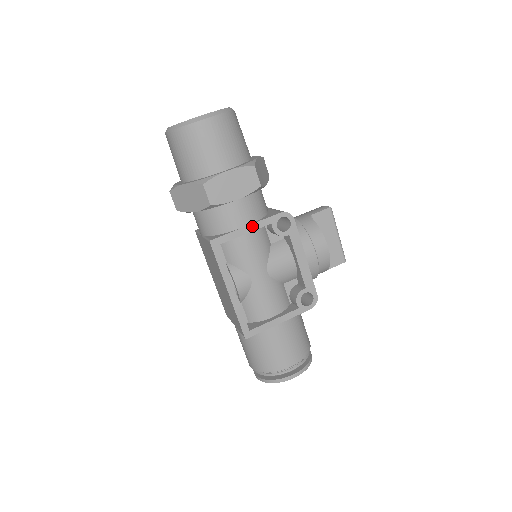
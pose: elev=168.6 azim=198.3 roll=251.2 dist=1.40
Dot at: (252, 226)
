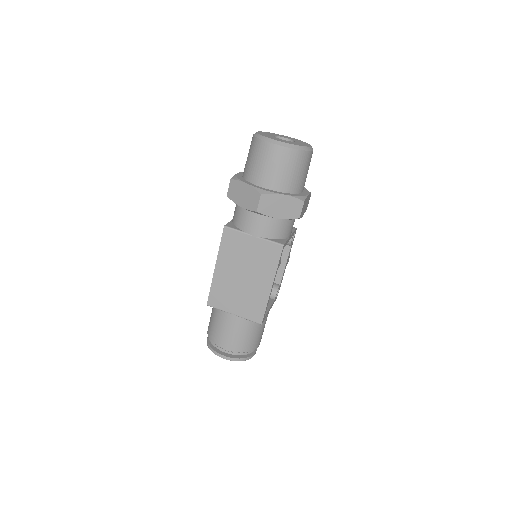
Dot at: (291, 236)
